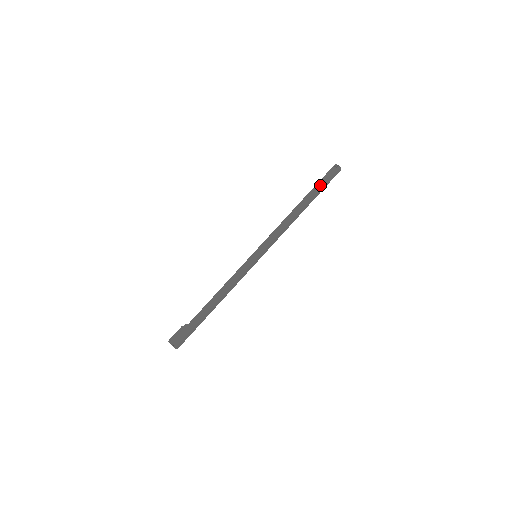
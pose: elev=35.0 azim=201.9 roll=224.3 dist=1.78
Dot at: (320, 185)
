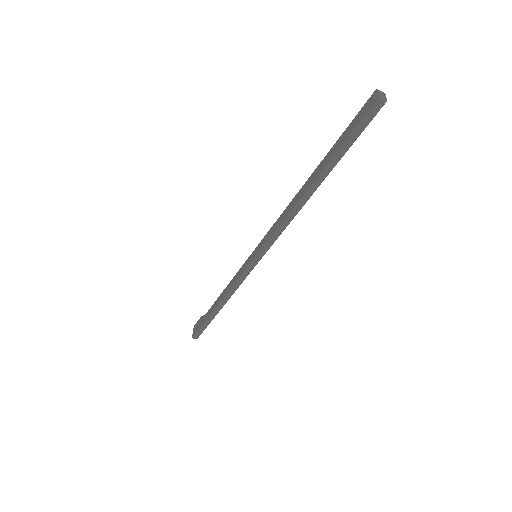
Dot at: (339, 143)
